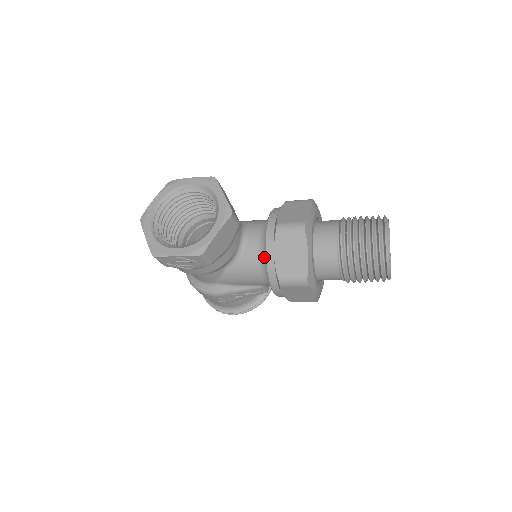
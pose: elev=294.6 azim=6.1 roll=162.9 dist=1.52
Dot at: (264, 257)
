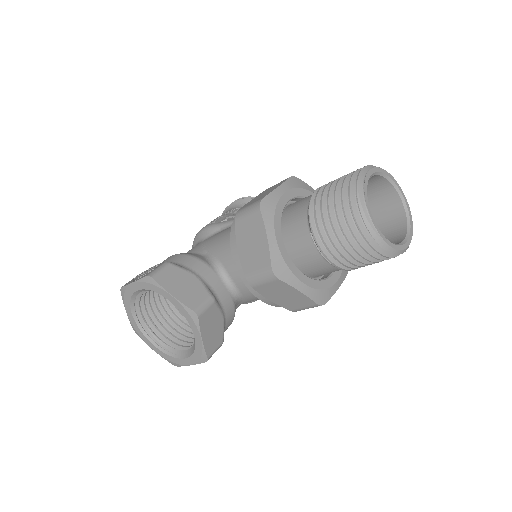
Dot at: occluded
